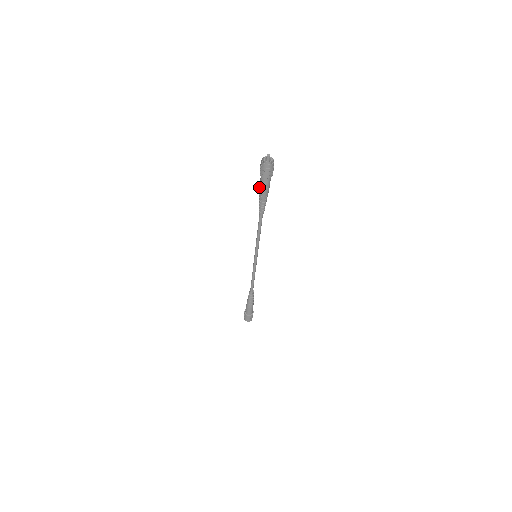
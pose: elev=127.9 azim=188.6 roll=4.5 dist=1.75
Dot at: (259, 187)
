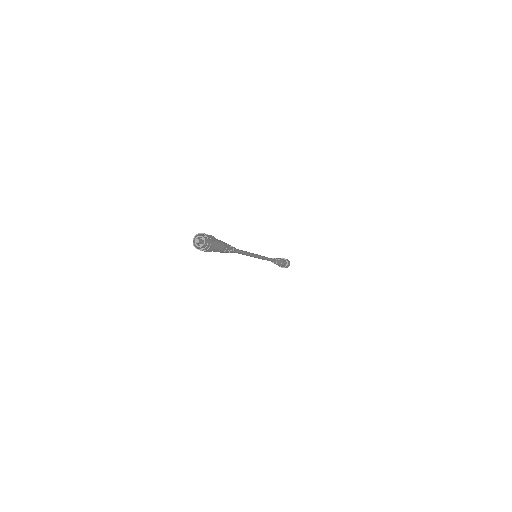
Dot at: occluded
